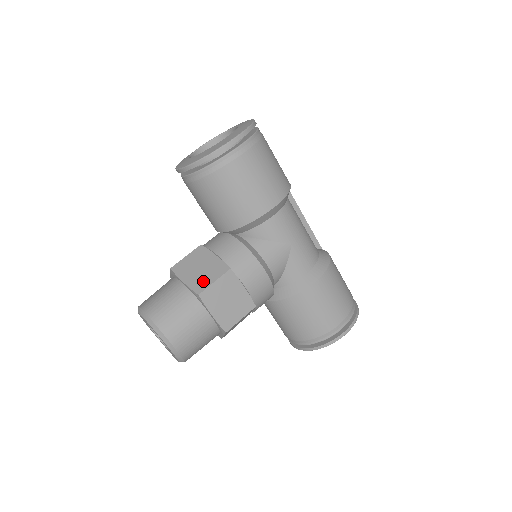
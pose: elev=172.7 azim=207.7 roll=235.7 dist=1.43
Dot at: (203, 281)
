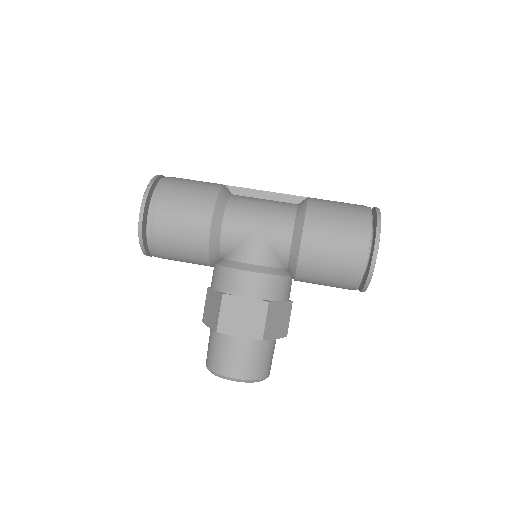
Dot at: (215, 318)
